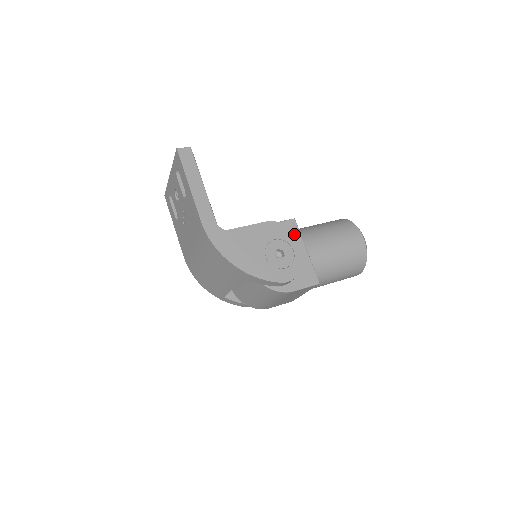
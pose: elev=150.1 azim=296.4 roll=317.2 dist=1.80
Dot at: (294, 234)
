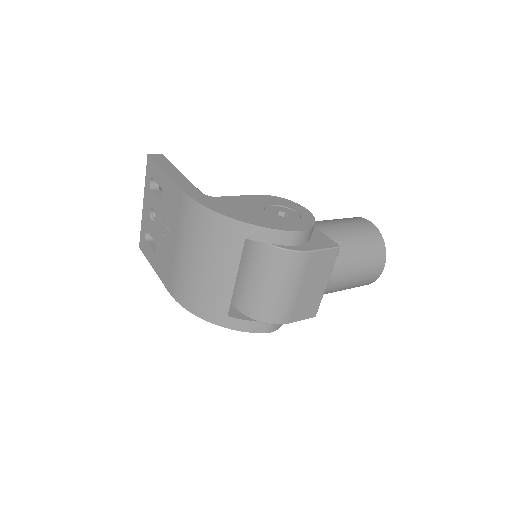
Dot at: (293, 203)
